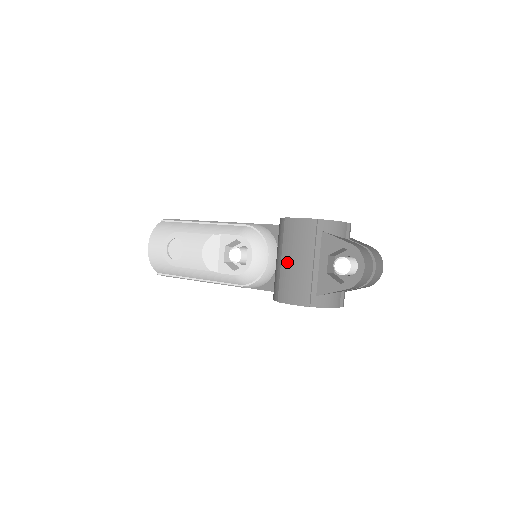
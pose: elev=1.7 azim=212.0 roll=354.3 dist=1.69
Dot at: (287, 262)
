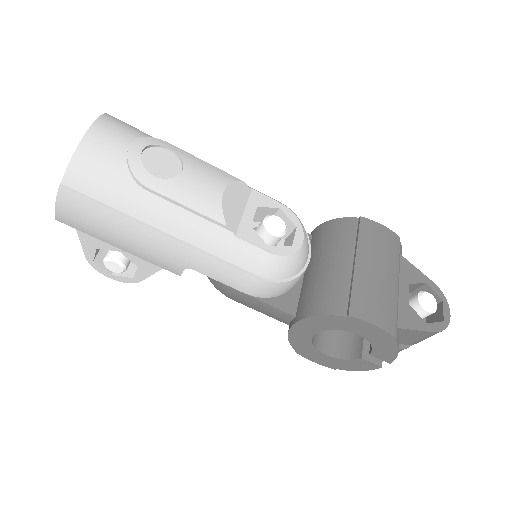
Dot at: (367, 267)
